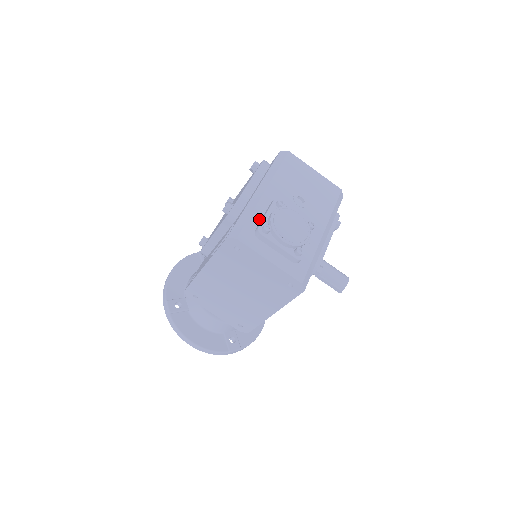
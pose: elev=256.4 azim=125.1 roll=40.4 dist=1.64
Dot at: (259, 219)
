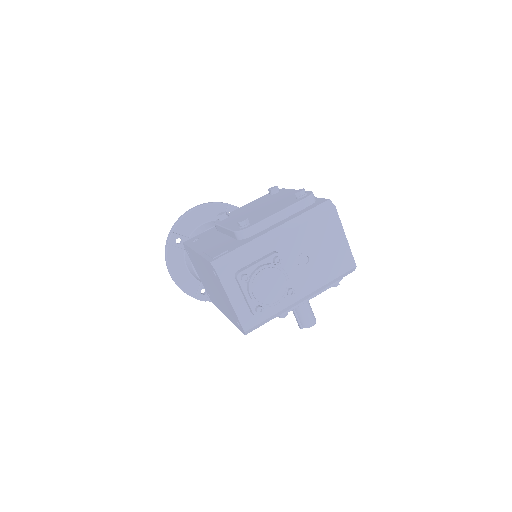
Dot at: (250, 261)
